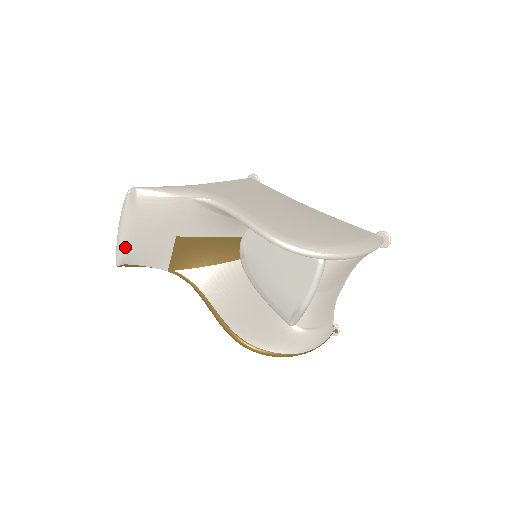
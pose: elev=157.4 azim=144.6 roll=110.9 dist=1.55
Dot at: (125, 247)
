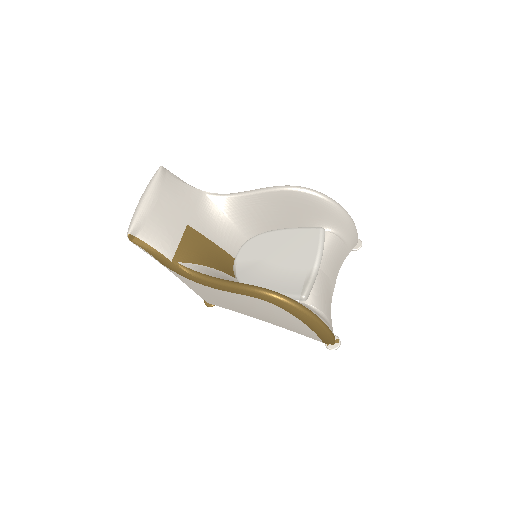
Dot at: (143, 214)
